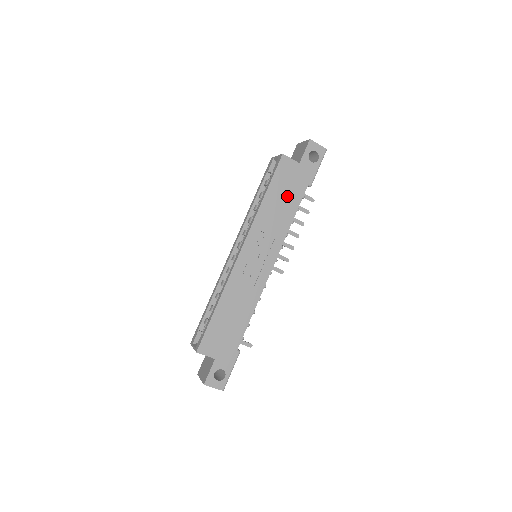
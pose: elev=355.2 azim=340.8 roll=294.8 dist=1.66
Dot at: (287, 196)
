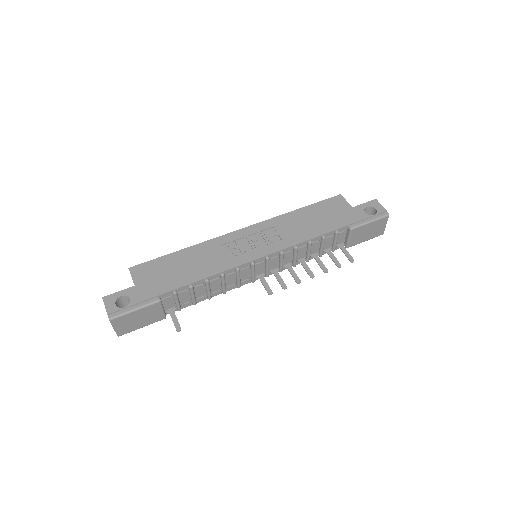
Dot at: (321, 220)
